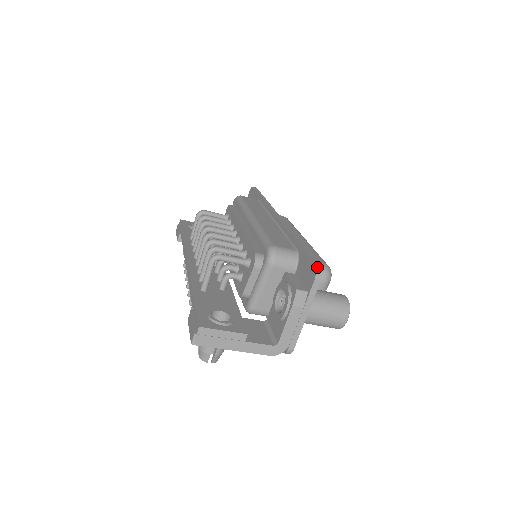
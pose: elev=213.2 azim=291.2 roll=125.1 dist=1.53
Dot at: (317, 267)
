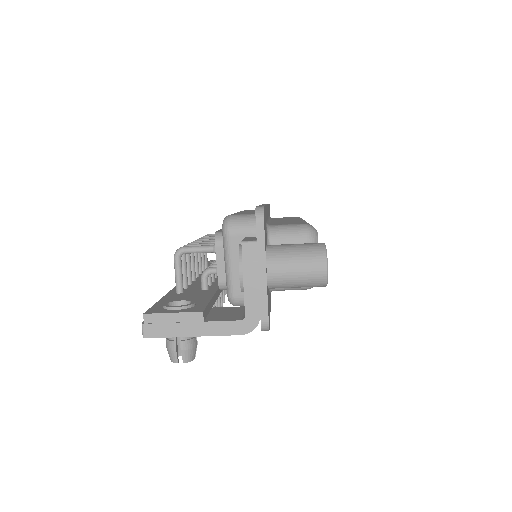
Dot at: (257, 208)
